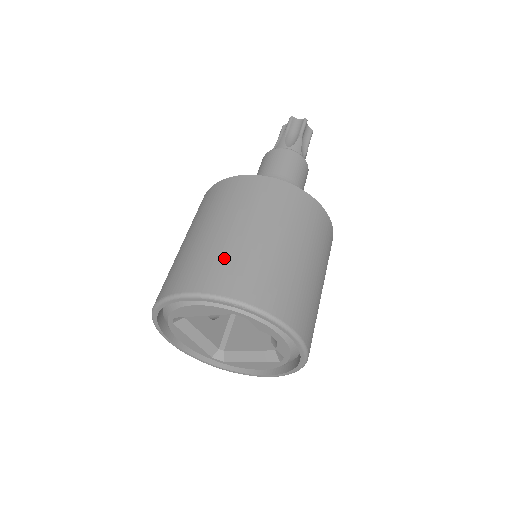
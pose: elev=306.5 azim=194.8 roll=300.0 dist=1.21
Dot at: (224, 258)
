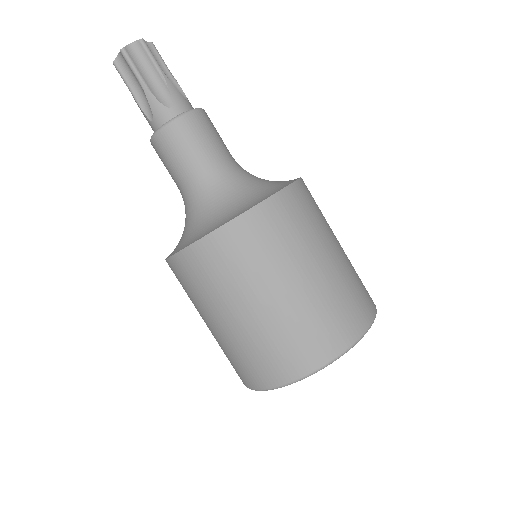
Dot at: (233, 356)
